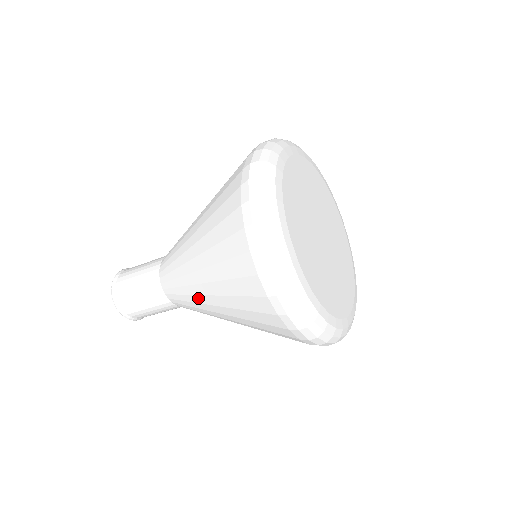
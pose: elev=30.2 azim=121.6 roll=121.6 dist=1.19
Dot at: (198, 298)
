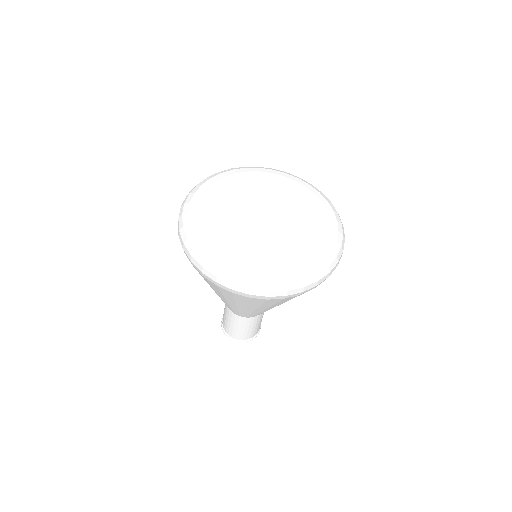
Dot at: occluded
